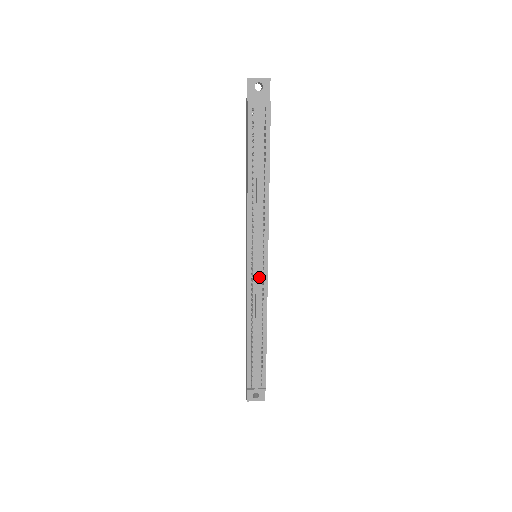
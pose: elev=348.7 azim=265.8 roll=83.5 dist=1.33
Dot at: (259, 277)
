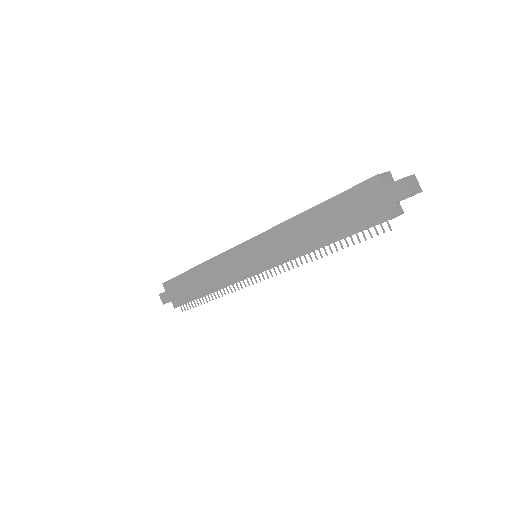
Dot at: occluded
